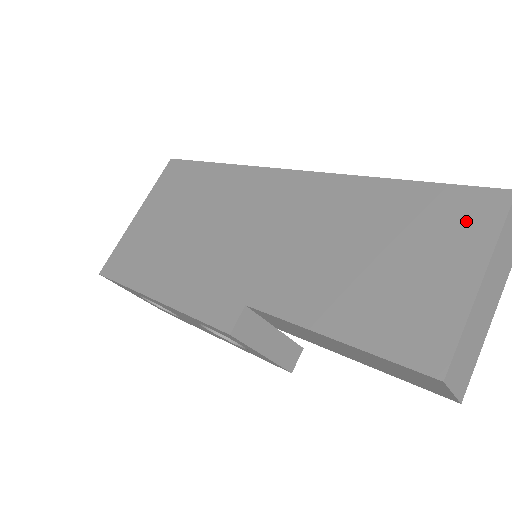
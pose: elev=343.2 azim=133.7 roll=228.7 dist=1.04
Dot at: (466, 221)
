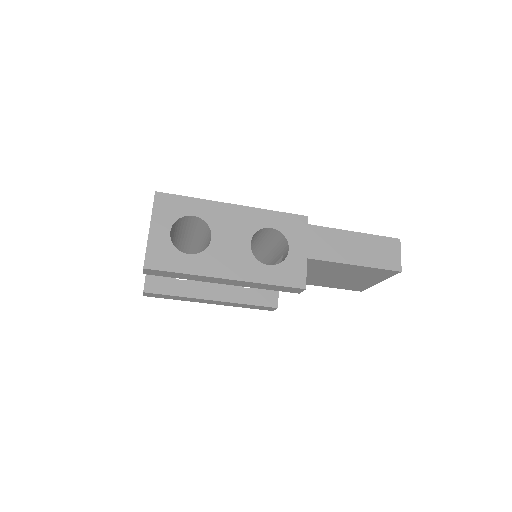
Dot at: occluded
